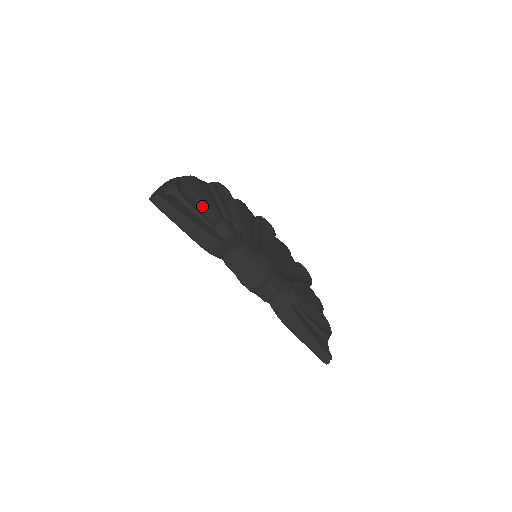
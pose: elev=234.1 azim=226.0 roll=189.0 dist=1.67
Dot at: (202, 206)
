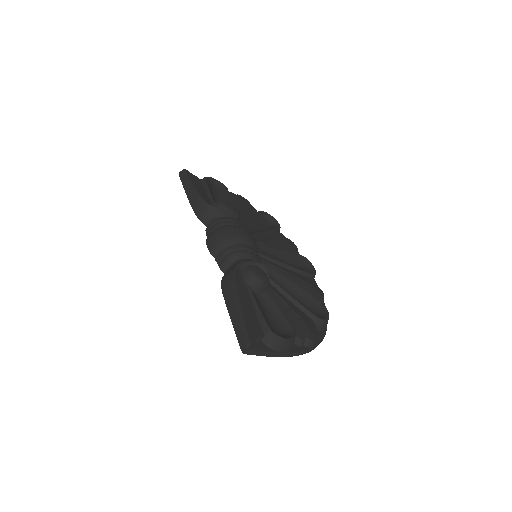
Dot at: (224, 199)
